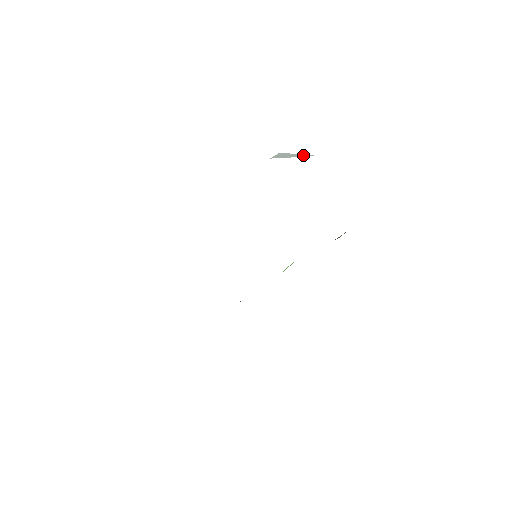
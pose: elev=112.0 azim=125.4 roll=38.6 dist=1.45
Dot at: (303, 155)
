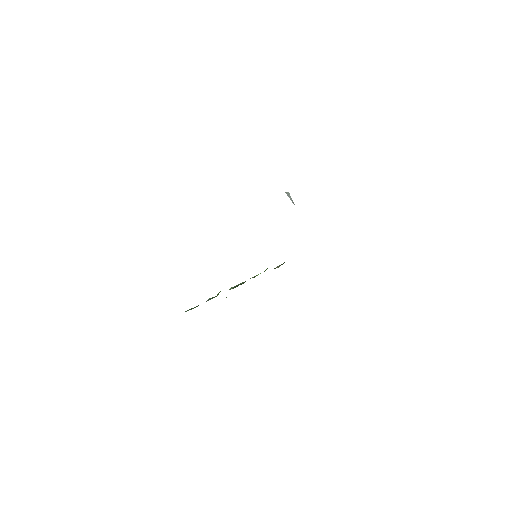
Dot at: (292, 201)
